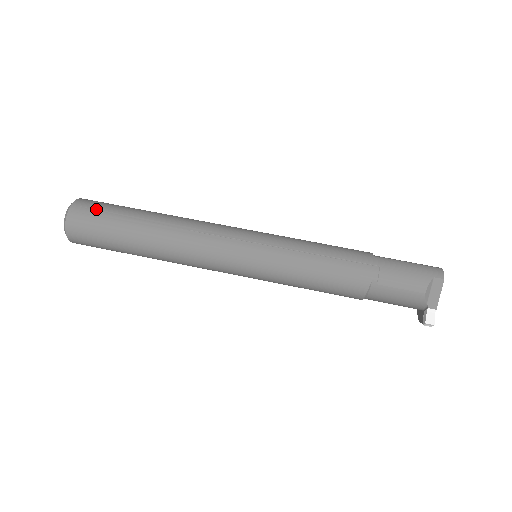
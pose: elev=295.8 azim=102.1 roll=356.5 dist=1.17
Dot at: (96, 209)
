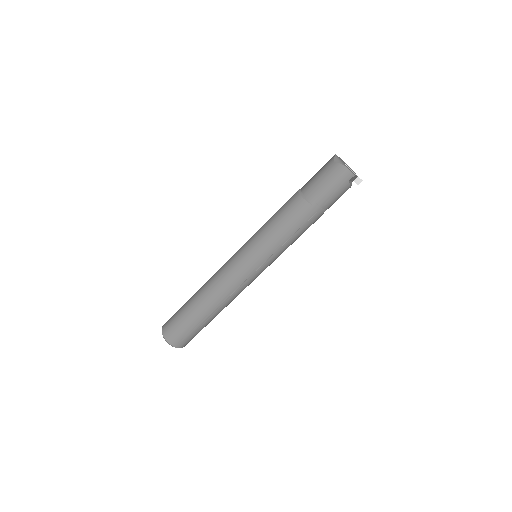
Dot at: (185, 337)
